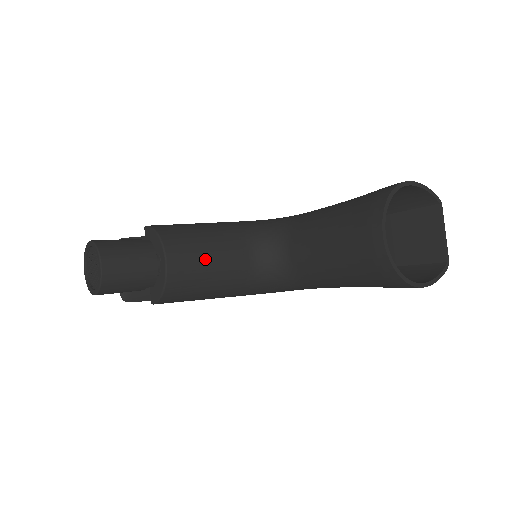
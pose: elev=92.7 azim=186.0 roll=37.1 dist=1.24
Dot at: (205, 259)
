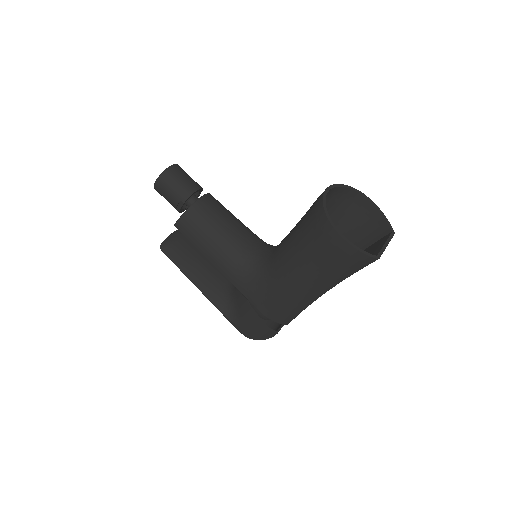
Dot at: (223, 217)
